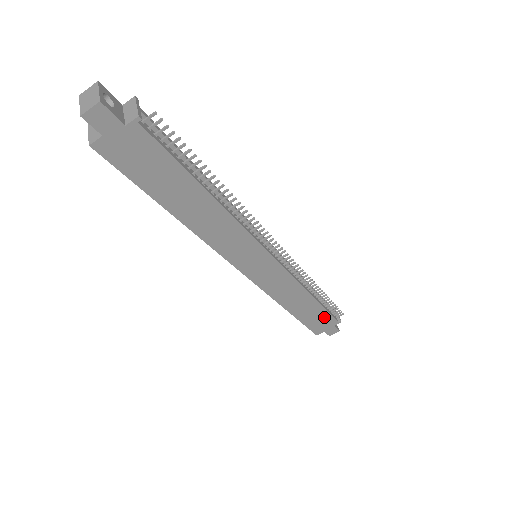
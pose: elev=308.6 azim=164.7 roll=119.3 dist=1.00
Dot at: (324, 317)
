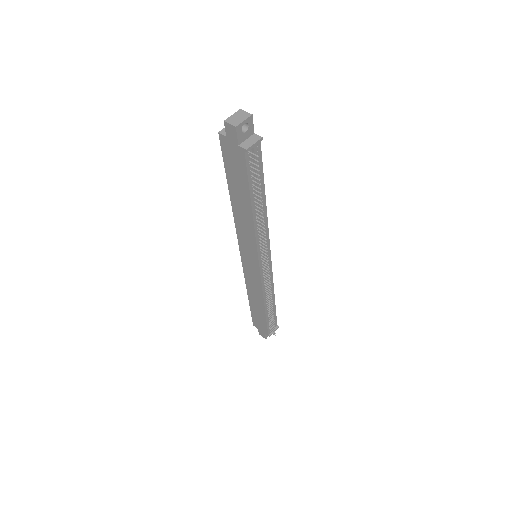
Dot at: (263, 323)
